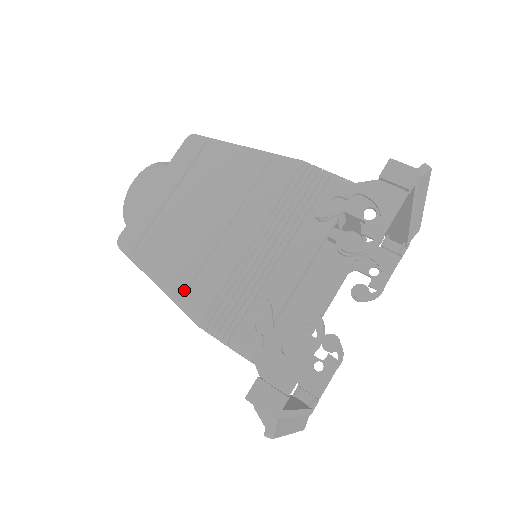
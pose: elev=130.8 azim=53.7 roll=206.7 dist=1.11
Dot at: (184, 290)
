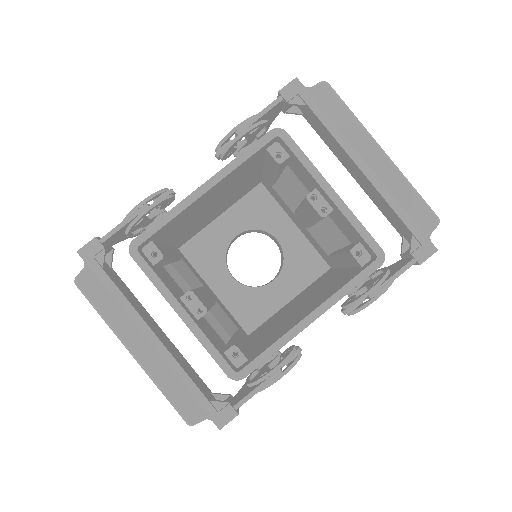
Dot at: occluded
